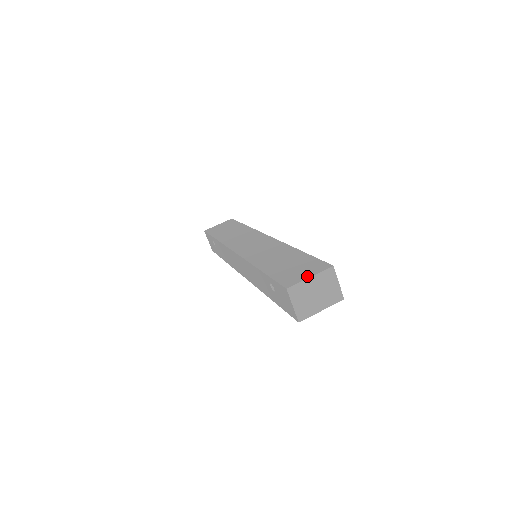
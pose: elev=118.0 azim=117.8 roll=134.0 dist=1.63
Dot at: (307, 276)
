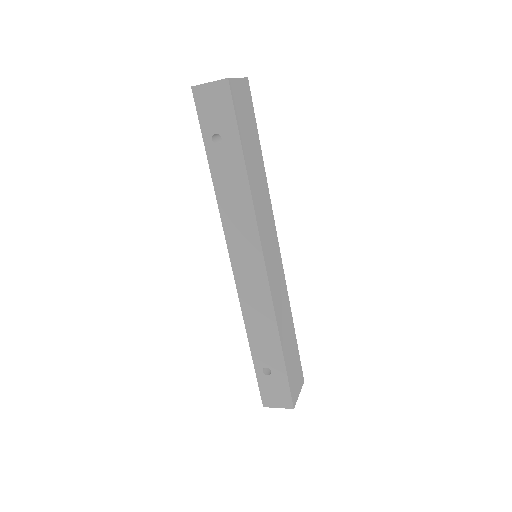
Dot at: occluded
